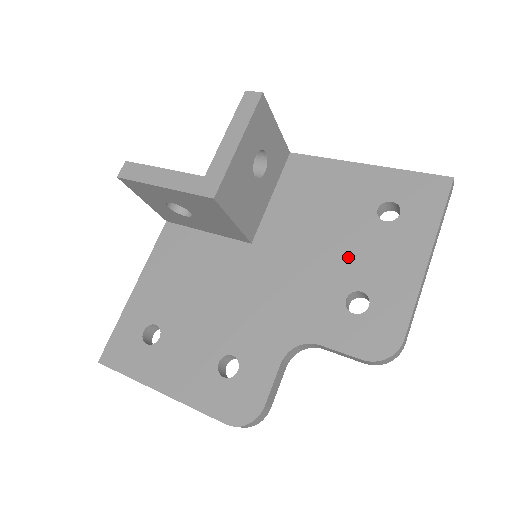
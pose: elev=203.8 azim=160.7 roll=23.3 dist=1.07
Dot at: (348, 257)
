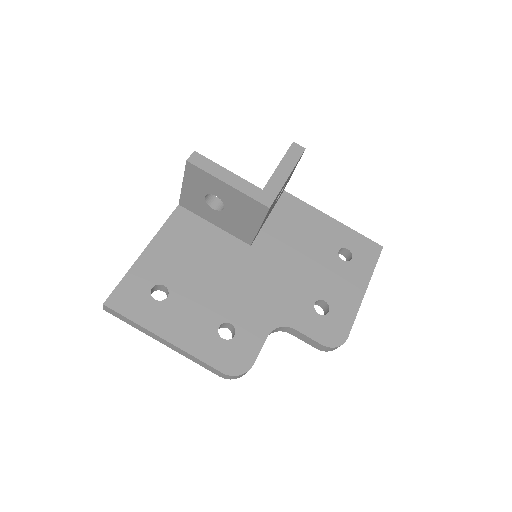
Dot at: (318, 276)
